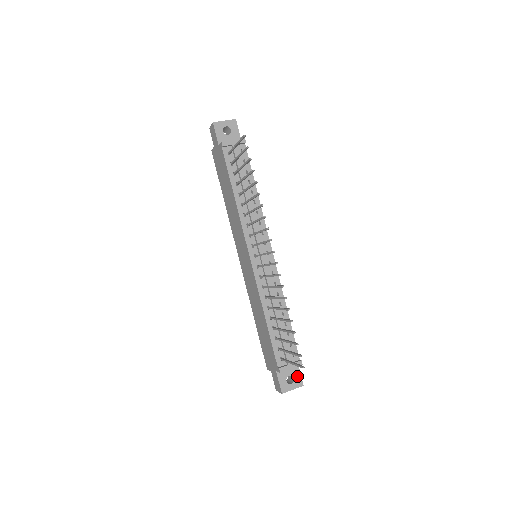
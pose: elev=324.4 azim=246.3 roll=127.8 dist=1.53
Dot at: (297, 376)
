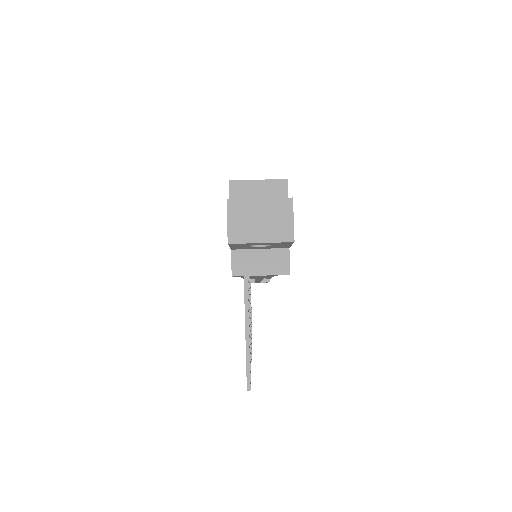
Dot at: occluded
